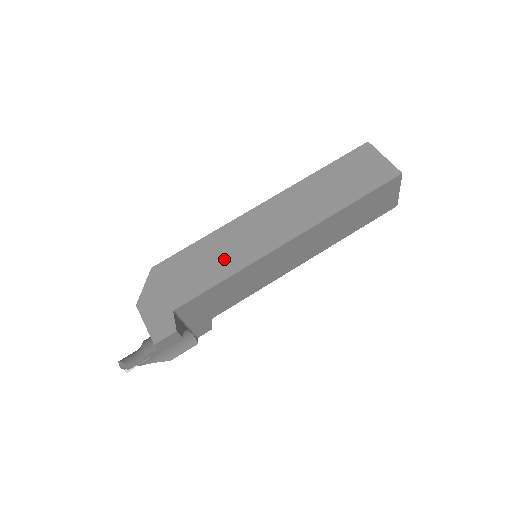
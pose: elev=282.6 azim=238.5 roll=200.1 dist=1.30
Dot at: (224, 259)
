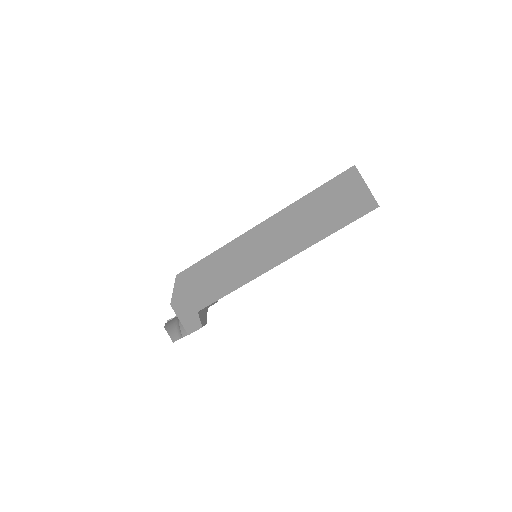
Dot at: (231, 274)
